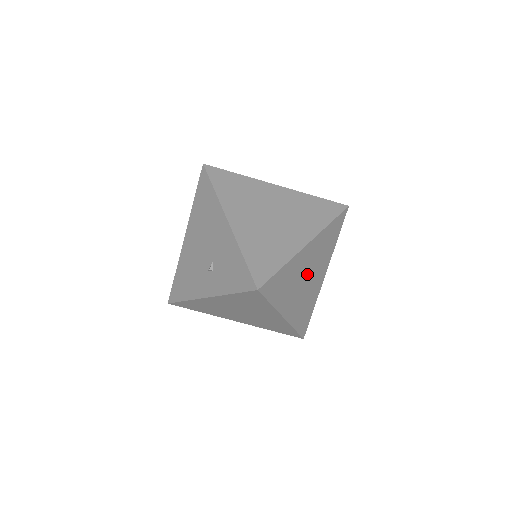
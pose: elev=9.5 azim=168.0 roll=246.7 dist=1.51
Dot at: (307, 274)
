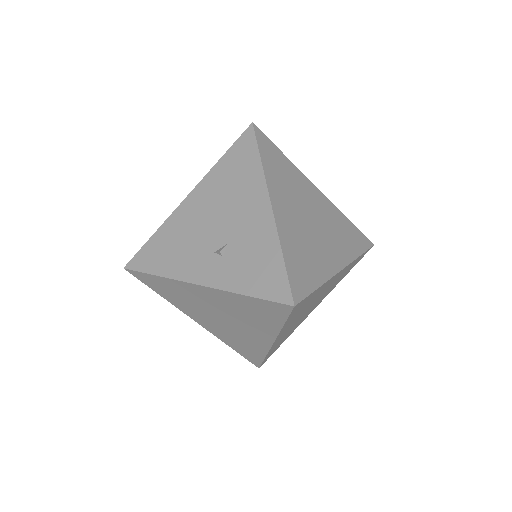
Dot at: (314, 302)
